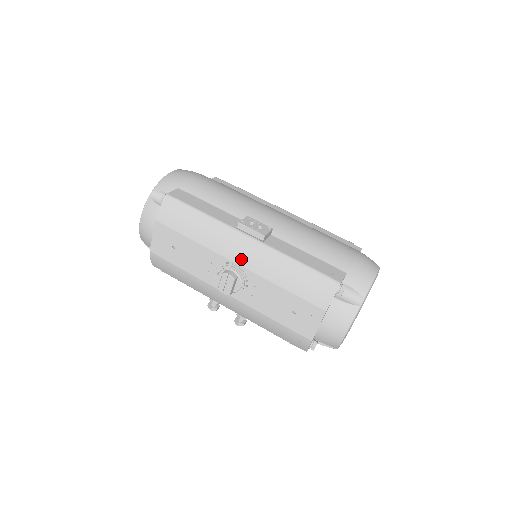
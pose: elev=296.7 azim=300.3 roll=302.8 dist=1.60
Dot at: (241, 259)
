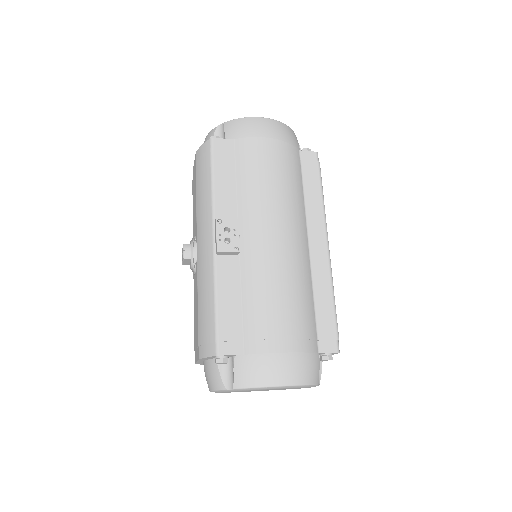
Dot at: (199, 249)
